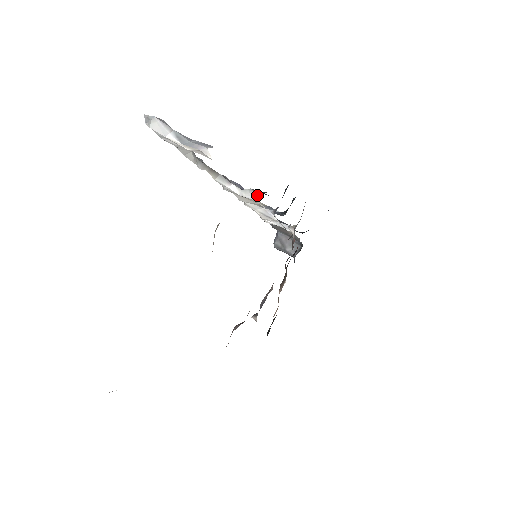
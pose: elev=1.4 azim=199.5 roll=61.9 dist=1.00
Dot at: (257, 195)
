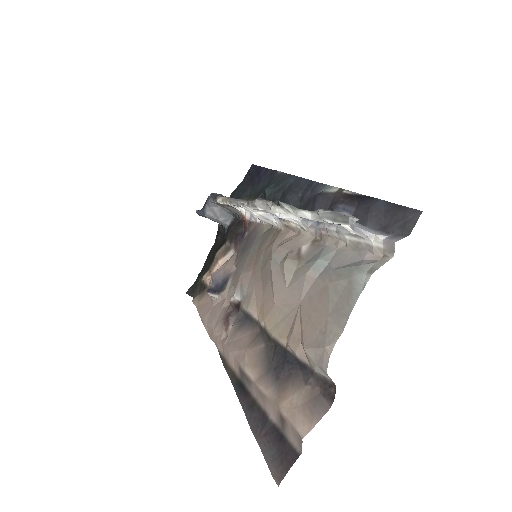
Dot at: (300, 219)
